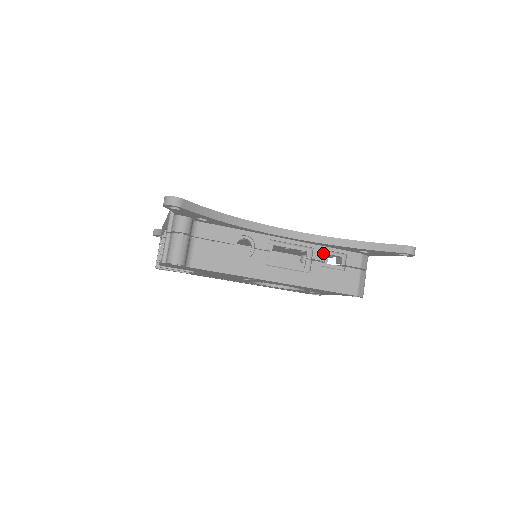
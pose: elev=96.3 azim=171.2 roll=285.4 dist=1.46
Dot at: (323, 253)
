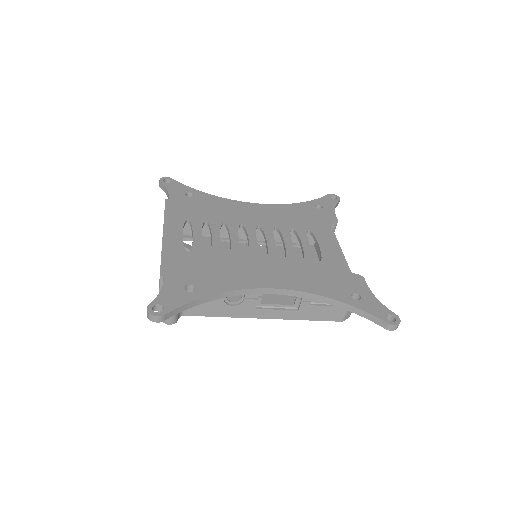
Dot at: occluded
